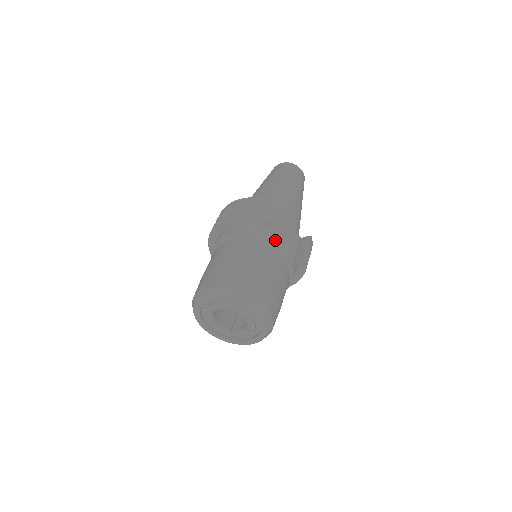
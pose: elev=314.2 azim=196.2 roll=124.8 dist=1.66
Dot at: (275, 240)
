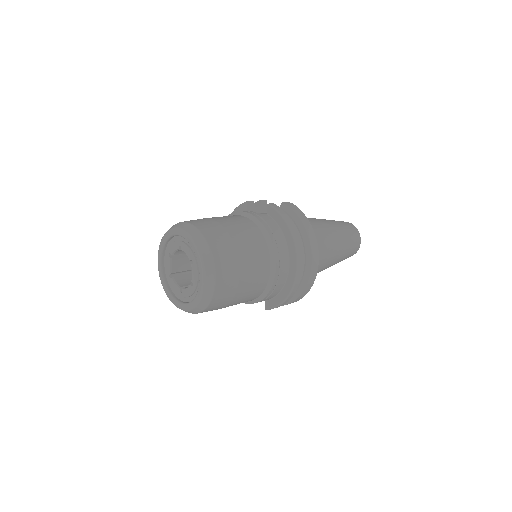
Dot at: occluded
